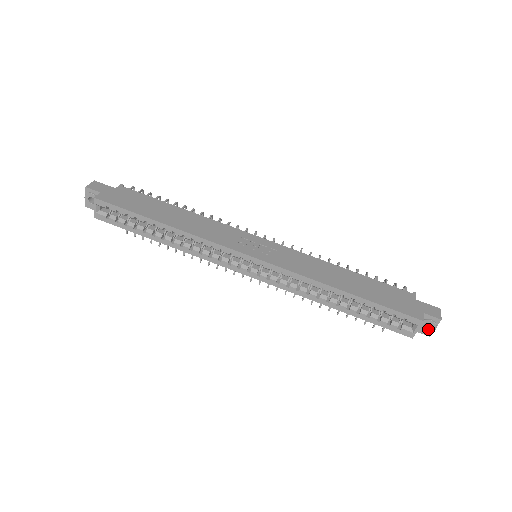
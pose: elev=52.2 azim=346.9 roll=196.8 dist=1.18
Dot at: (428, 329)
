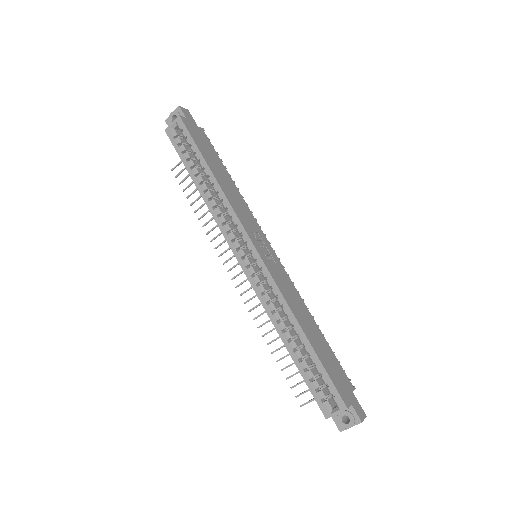
Dot at: (344, 423)
